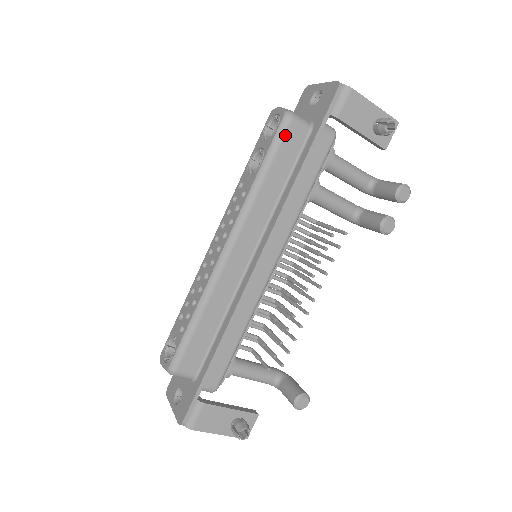
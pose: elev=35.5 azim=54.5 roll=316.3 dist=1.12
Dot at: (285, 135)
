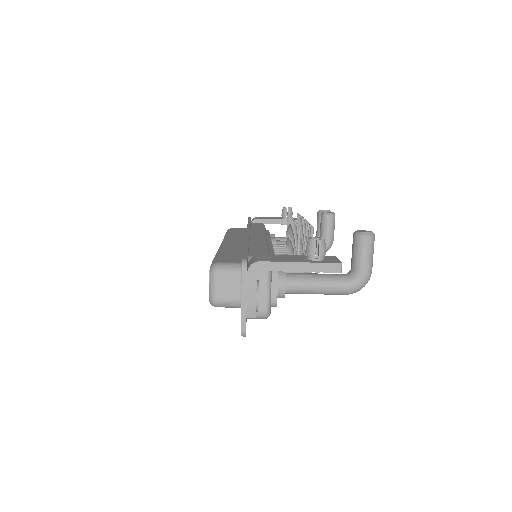
Dot at: occluded
